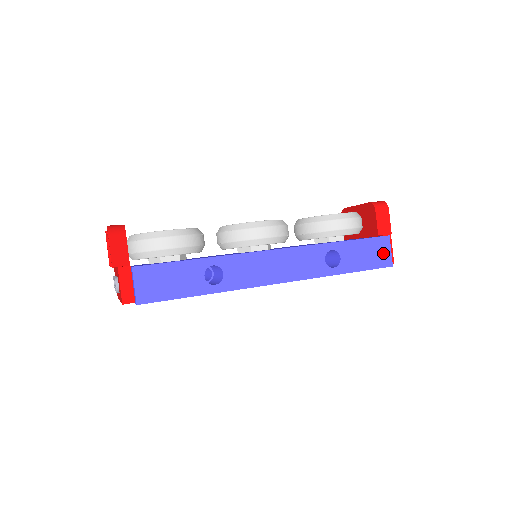
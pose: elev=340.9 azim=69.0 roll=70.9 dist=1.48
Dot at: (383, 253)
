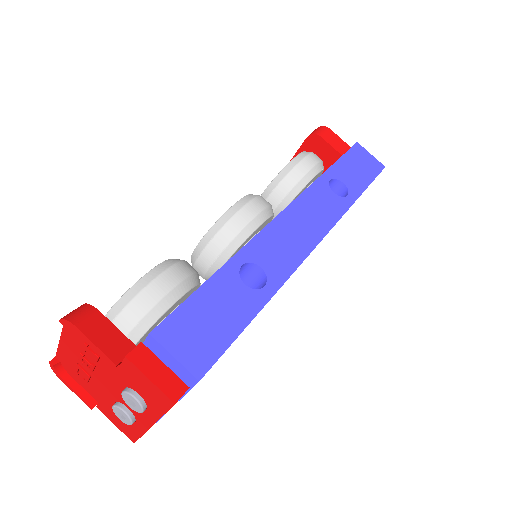
Dot at: (368, 160)
